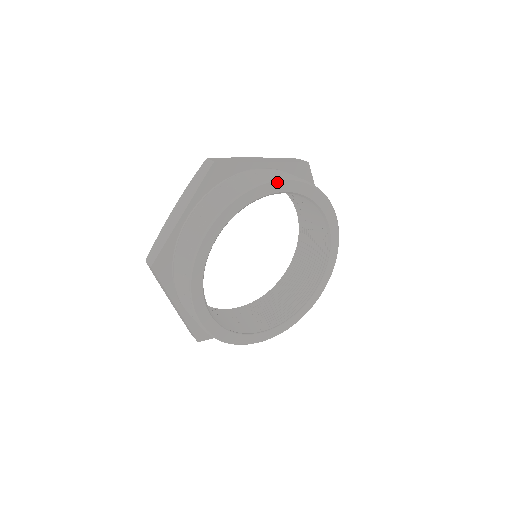
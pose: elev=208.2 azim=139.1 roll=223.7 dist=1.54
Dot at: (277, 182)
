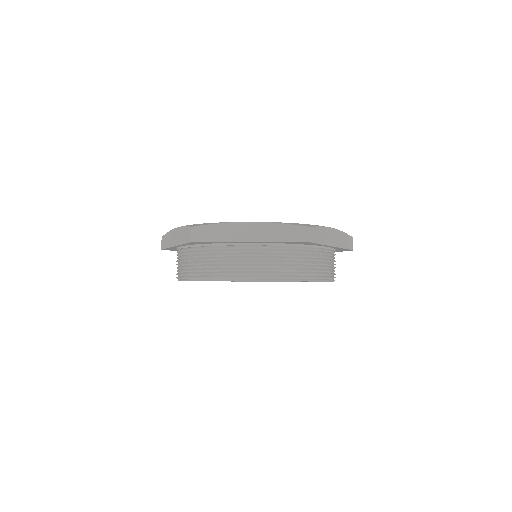
Dot at: (321, 281)
